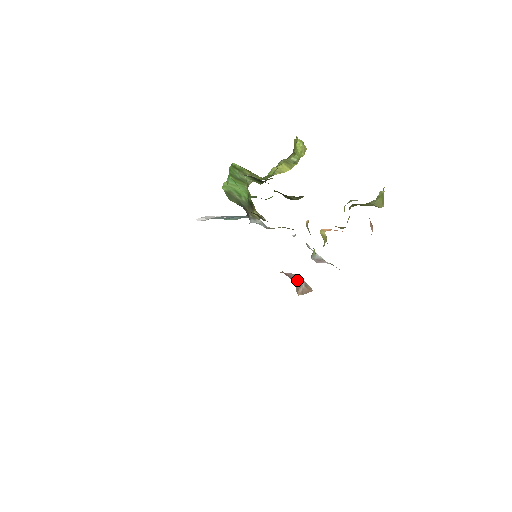
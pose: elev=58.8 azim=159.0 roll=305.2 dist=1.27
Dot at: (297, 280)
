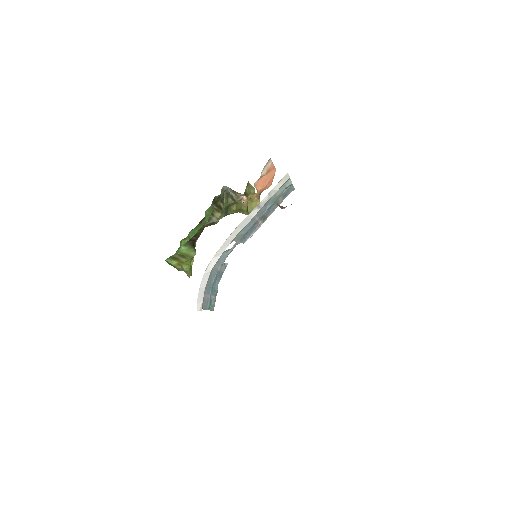
Dot at: occluded
